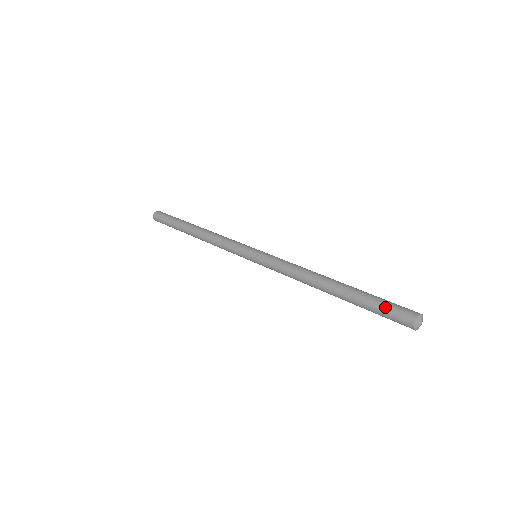
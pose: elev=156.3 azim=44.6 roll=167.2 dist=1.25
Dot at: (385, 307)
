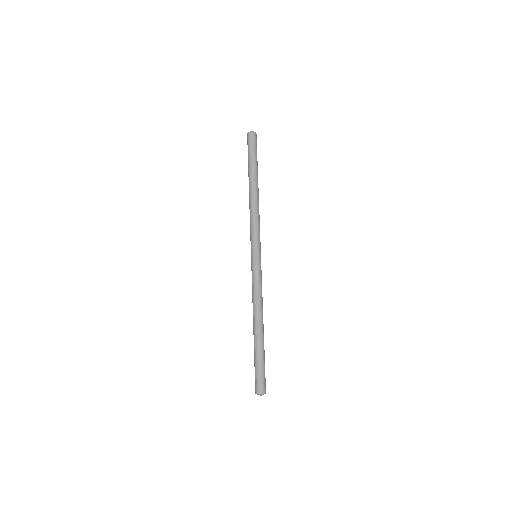
Dot at: (259, 372)
